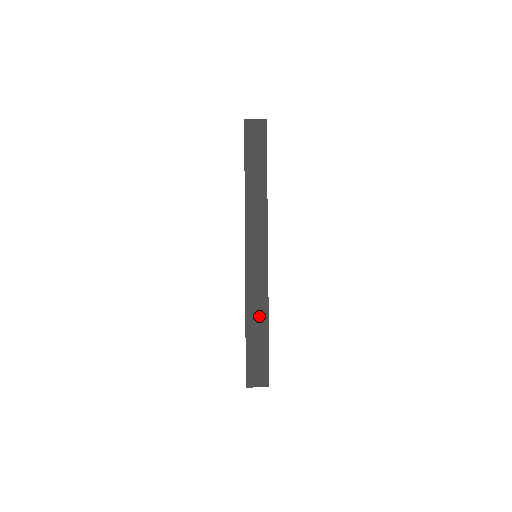
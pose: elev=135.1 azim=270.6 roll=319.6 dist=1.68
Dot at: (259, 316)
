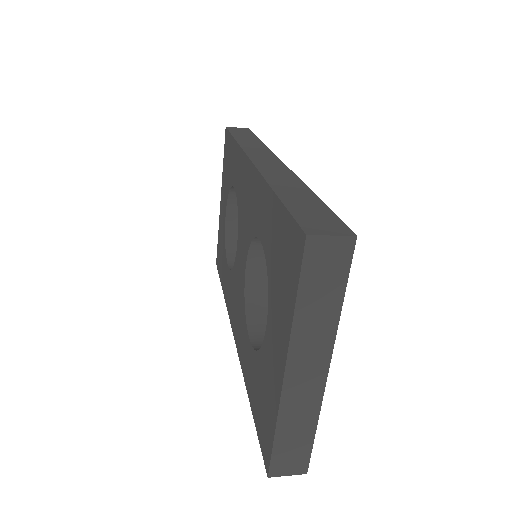
Dot at: (294, 188)
